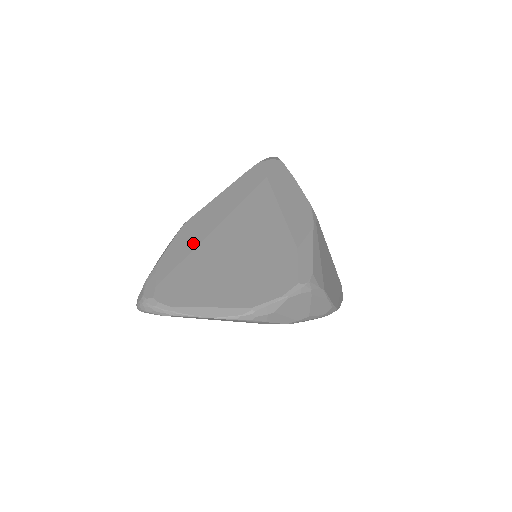
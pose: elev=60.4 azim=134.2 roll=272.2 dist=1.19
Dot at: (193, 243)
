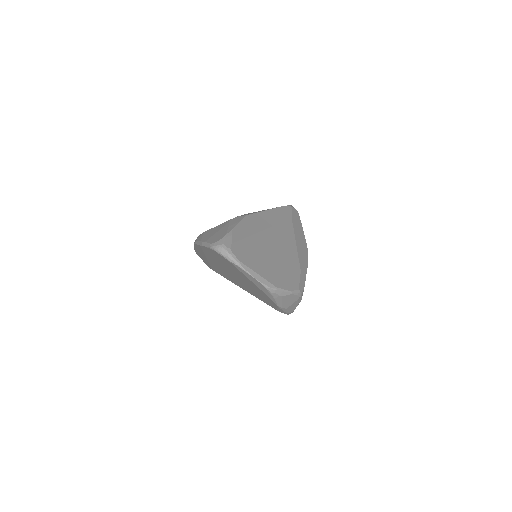
Dot at: (252, 231)
